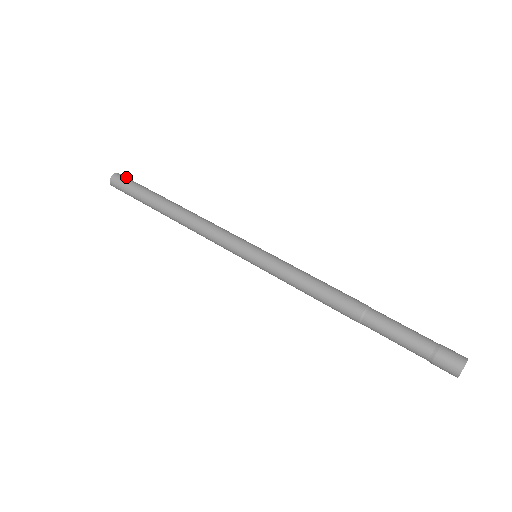
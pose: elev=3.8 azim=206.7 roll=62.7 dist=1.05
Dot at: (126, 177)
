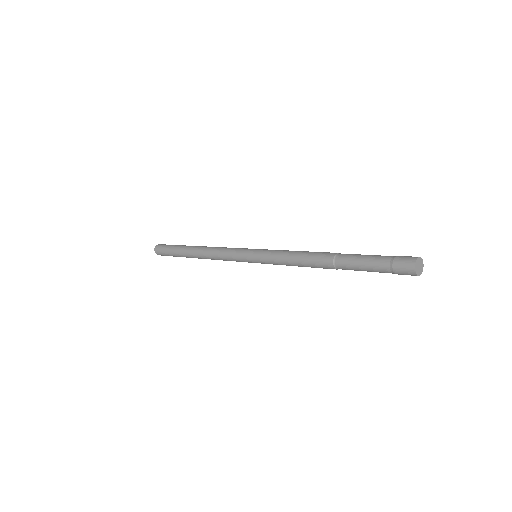
Dot at: (165, 244)
